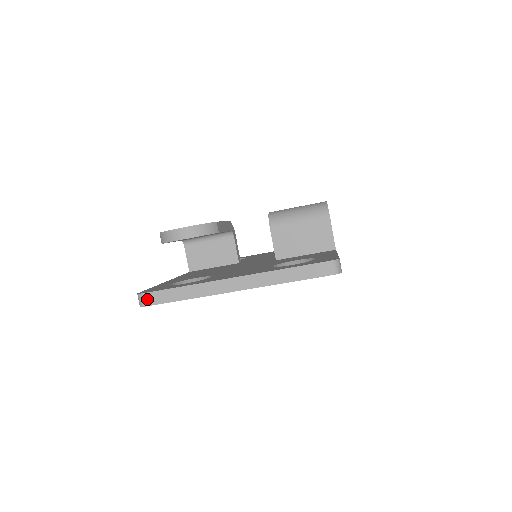
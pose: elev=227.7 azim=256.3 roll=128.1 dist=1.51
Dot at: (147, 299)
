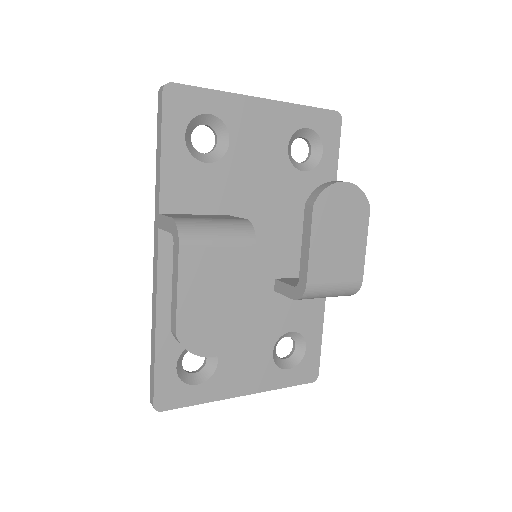
Dot at: (163, 408)
